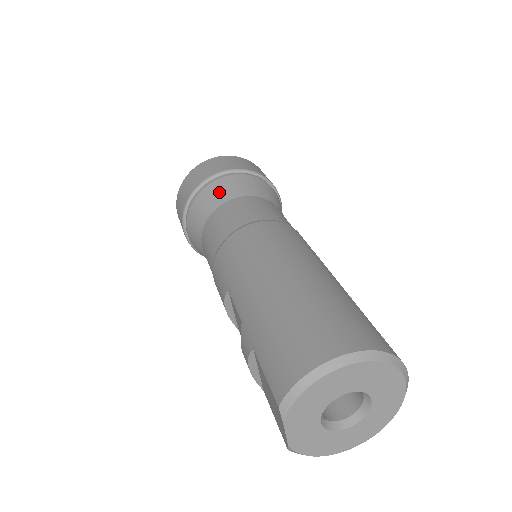
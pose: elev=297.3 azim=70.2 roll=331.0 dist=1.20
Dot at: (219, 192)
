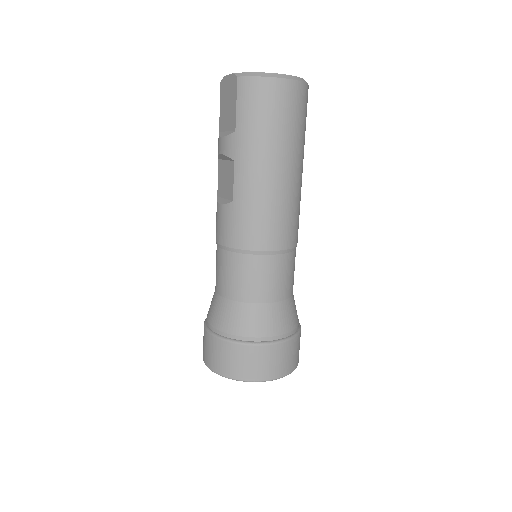
Dot at: occluded
